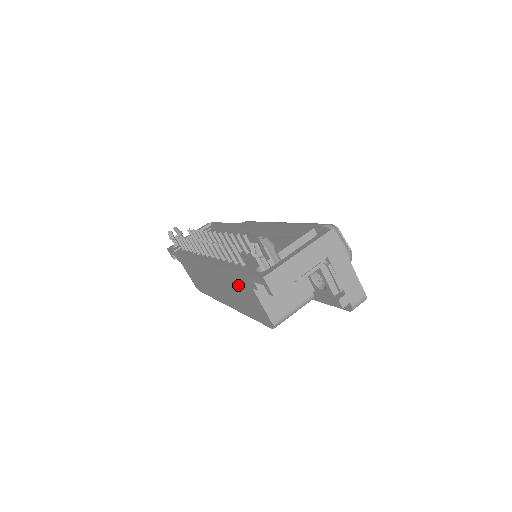
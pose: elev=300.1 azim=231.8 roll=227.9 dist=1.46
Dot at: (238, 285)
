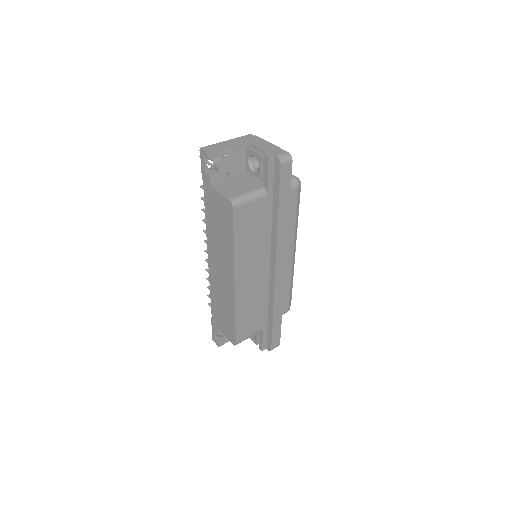
Dot at: (212, 213)
